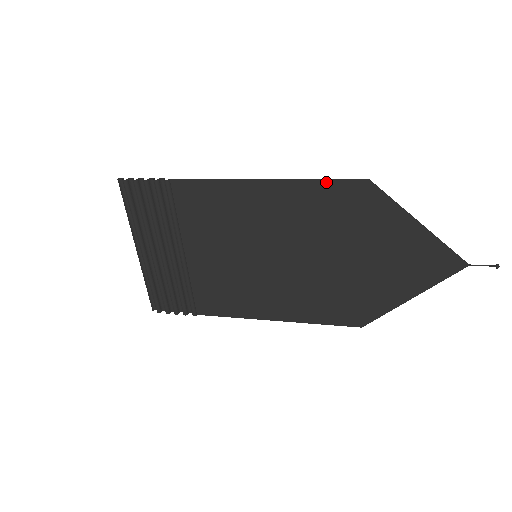
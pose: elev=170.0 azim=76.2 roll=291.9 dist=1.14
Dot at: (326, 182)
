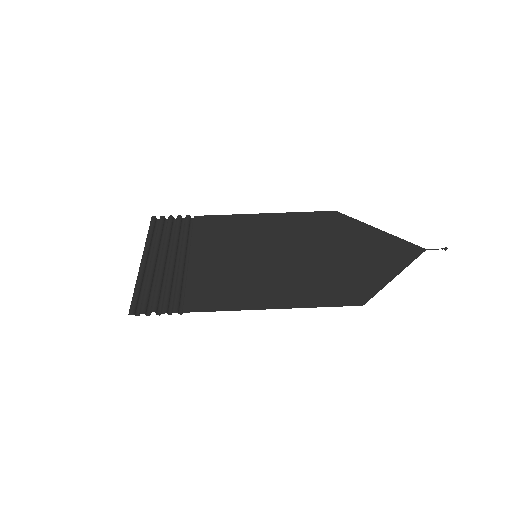
Dot at: (328, 305)
